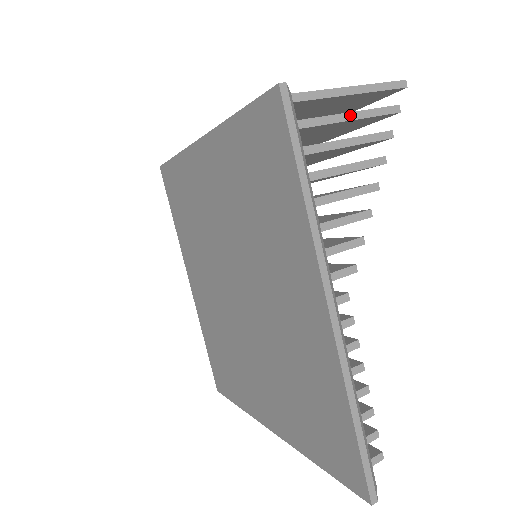
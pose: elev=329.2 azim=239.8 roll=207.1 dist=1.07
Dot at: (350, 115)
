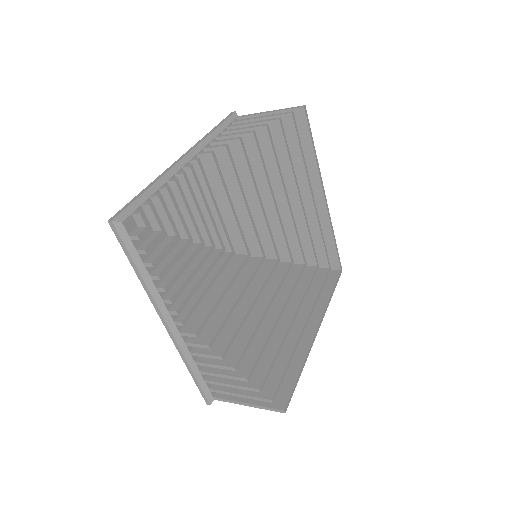
Dot at: (261, 117)
